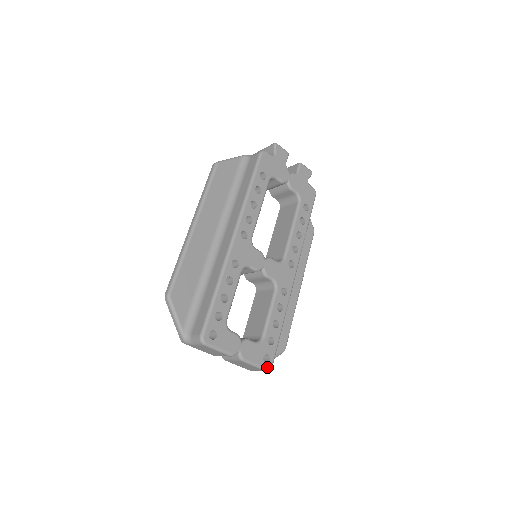
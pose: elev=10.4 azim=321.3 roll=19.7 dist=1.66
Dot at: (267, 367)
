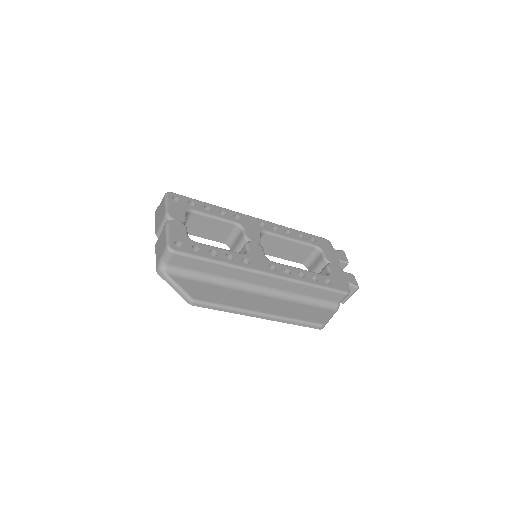
Dot at: (171, 245)
